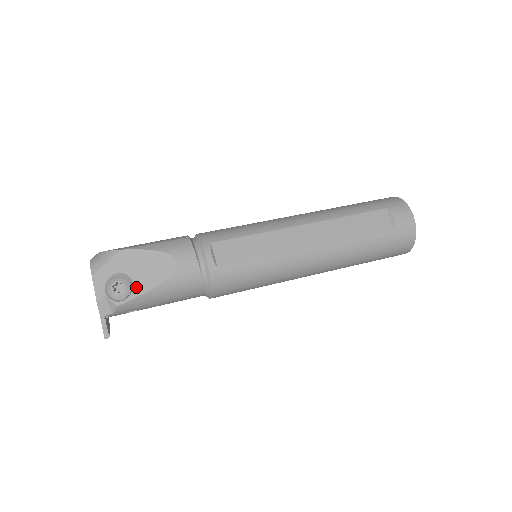
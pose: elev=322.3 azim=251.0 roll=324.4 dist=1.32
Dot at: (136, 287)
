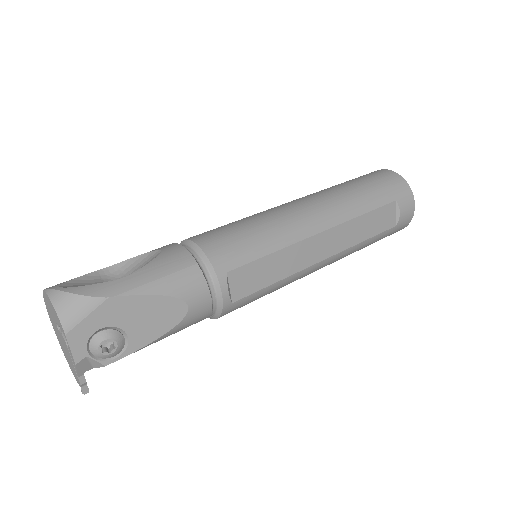
Dot at: (132, 341)
